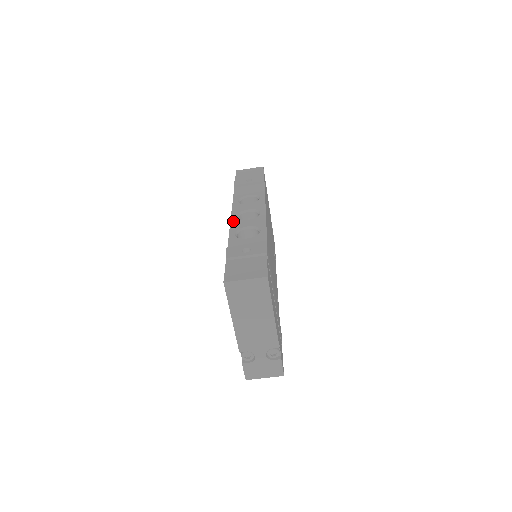
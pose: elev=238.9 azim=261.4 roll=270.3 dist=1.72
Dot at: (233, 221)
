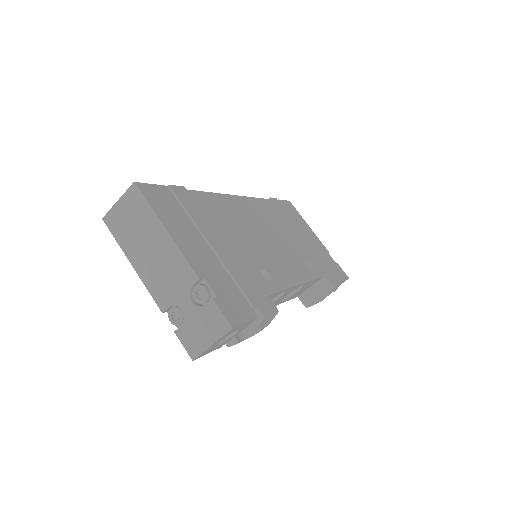
Dot at: occluded
